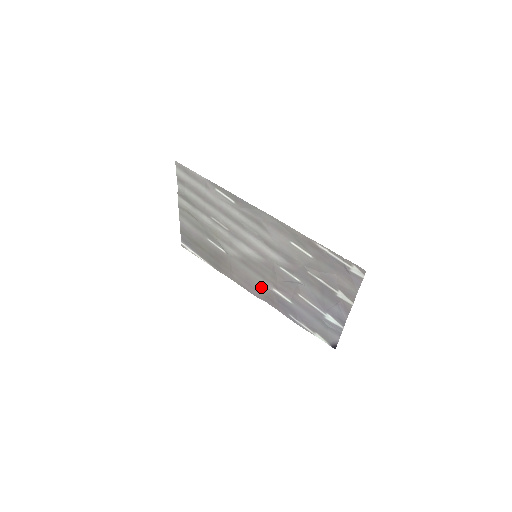
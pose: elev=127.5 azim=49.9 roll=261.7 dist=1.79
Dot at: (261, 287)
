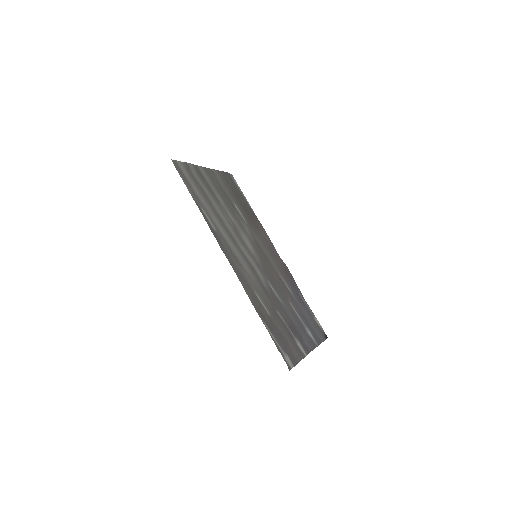
Dot at: (276, 263)
